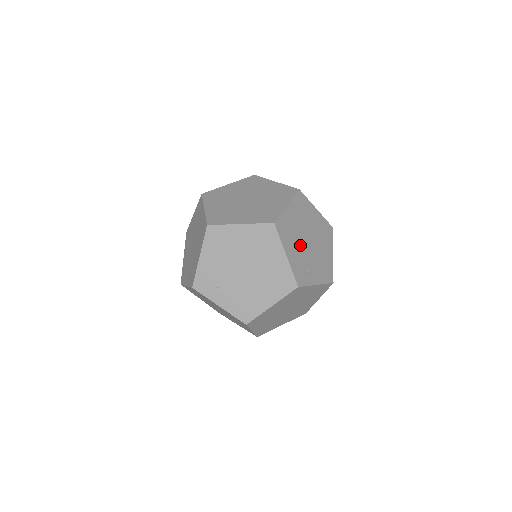
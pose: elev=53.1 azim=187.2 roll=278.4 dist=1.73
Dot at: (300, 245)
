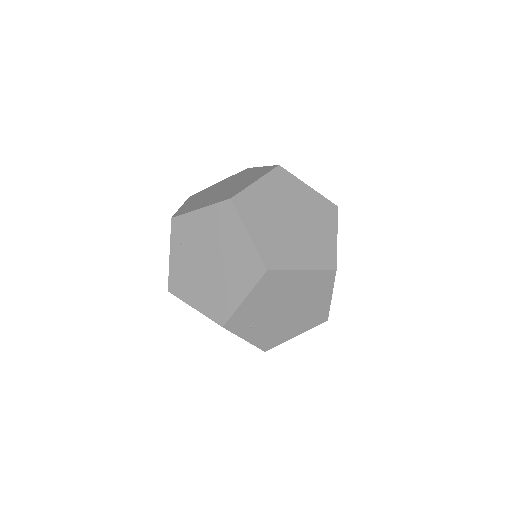
Dot at: (271, 305)
